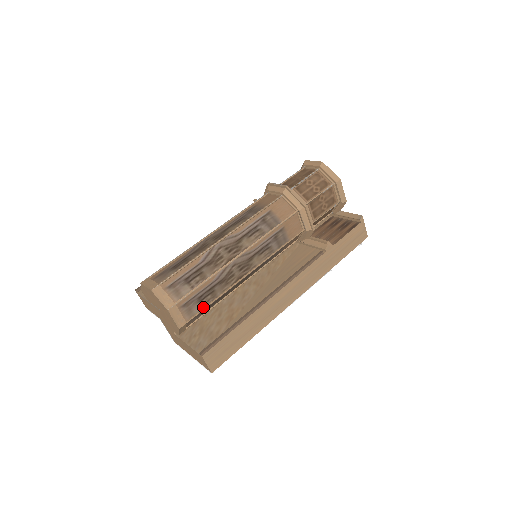
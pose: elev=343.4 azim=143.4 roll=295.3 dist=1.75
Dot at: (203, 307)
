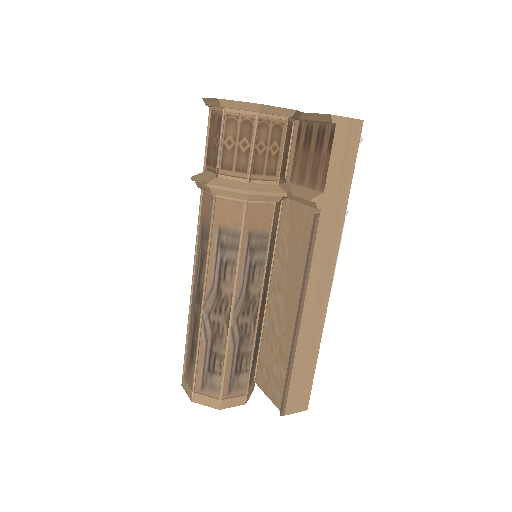
Dot at: (248, 371)
